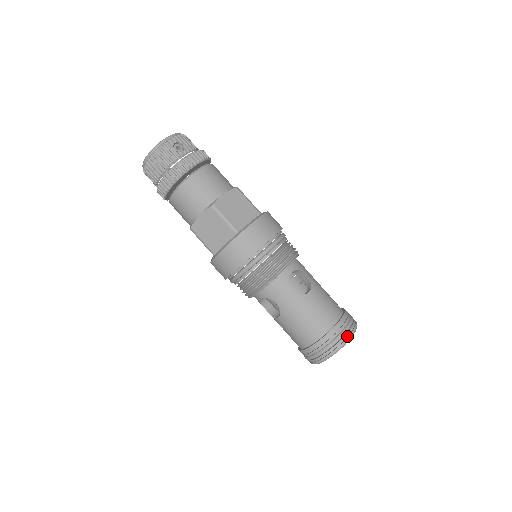
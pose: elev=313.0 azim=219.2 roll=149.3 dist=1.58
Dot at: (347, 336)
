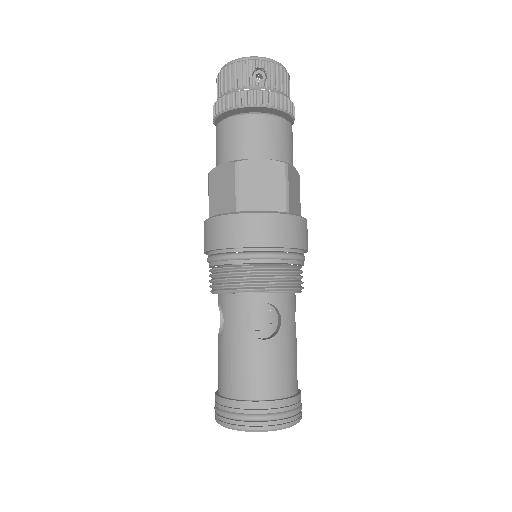
Dot at: (263, 425)
